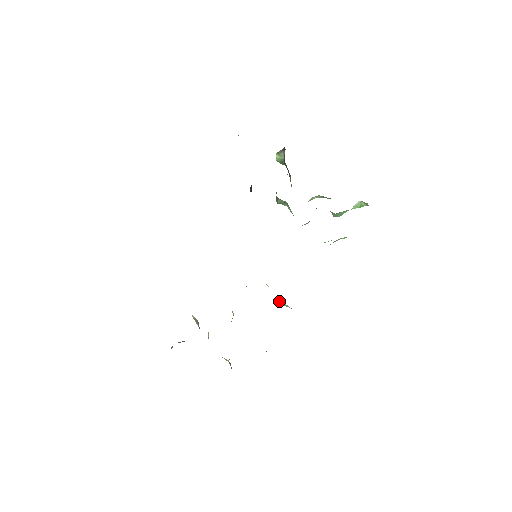
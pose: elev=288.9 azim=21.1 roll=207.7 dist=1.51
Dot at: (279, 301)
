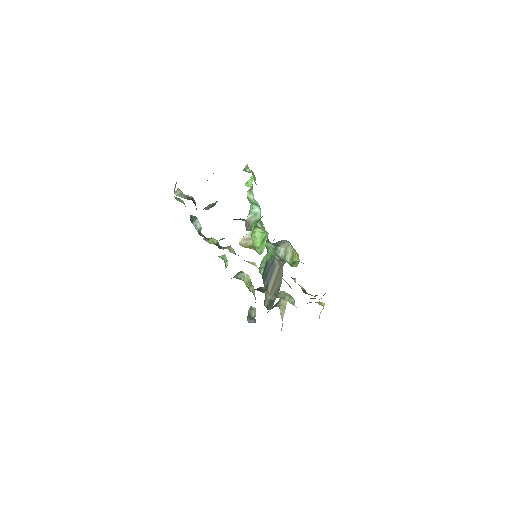
Dot at: occluded
